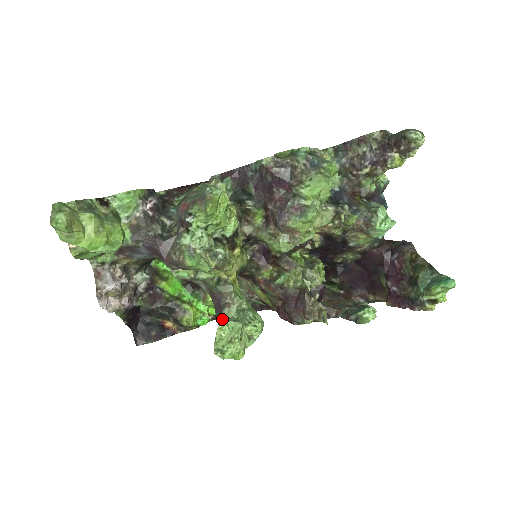
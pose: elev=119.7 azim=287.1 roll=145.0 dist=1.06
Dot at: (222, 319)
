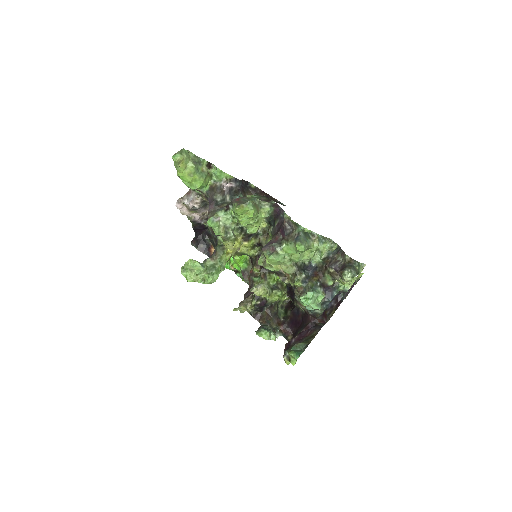
Dot at: (204, 261)
